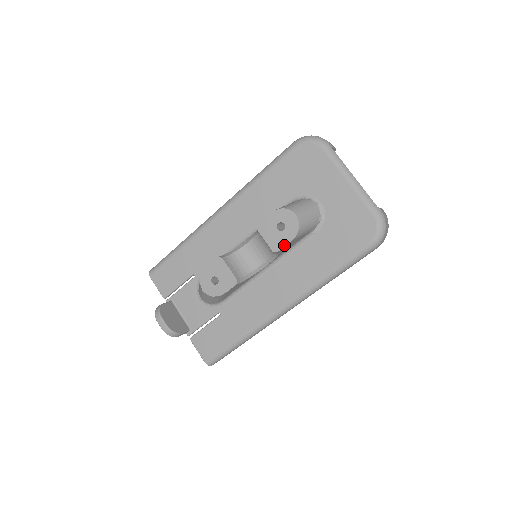
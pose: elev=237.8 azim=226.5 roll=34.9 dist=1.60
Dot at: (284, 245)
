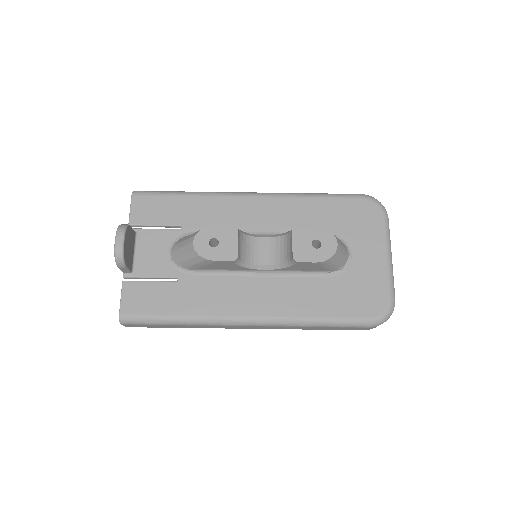
Dot at: (308, 261)
